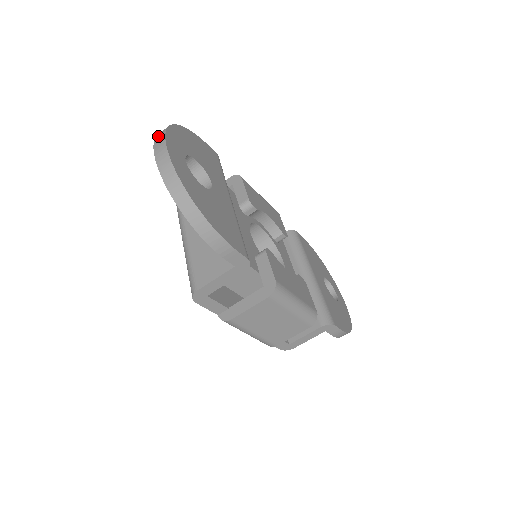
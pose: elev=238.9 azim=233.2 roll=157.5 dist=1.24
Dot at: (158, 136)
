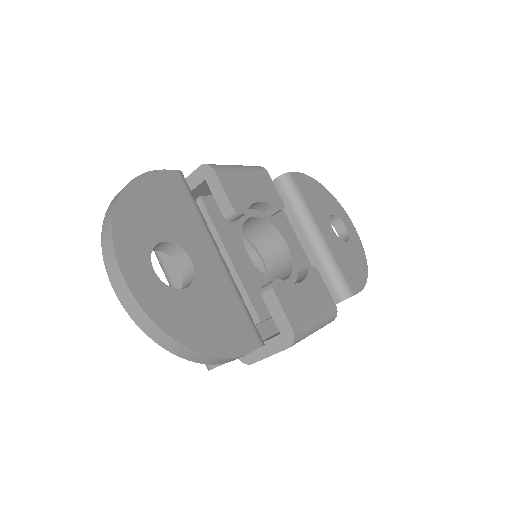
Dot at: (105, 249)
